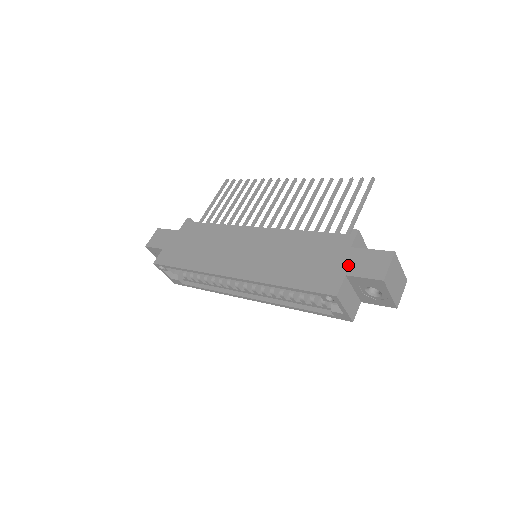
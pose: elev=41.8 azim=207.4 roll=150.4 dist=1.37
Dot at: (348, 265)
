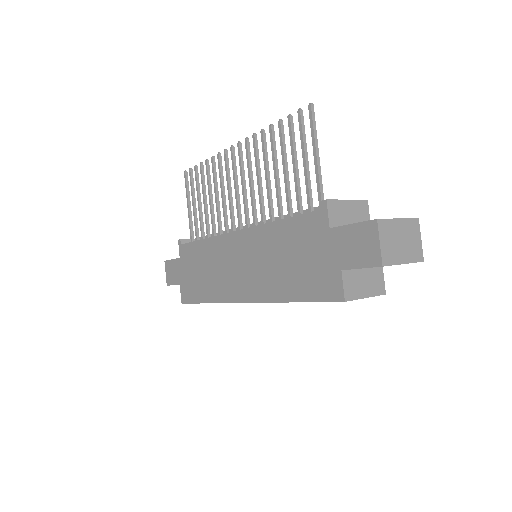
Dot at: (337, 255)
